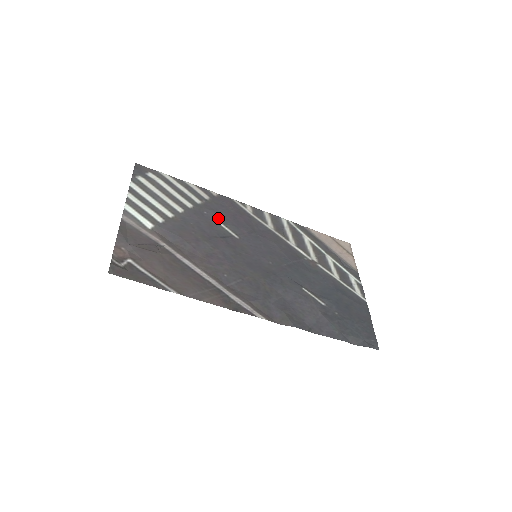
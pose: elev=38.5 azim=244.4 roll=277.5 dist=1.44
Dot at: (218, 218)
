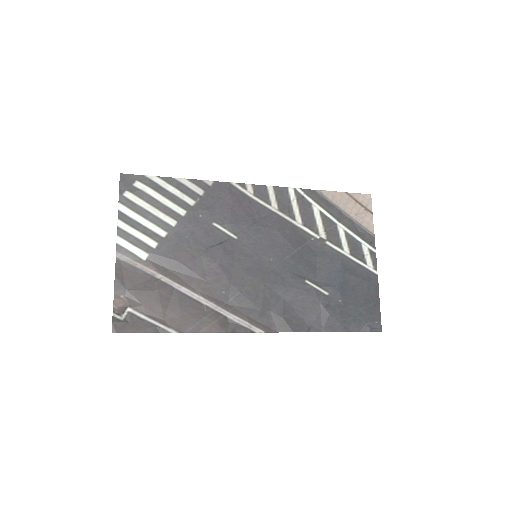
Dot at: (214, 218)
